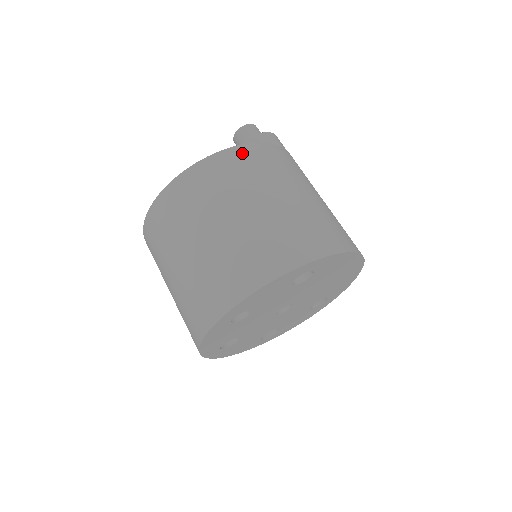
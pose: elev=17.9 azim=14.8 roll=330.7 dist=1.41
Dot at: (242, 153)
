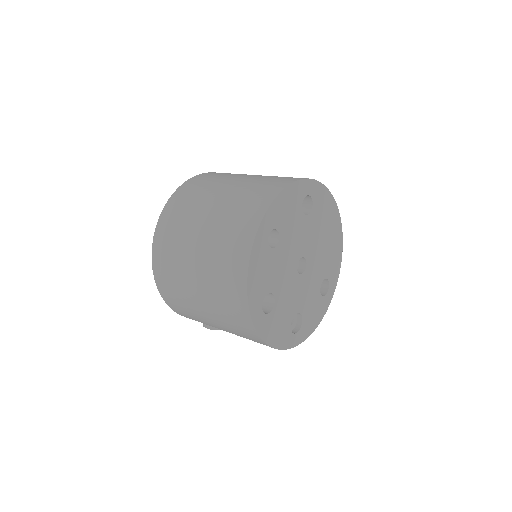
Dot at: occluded
